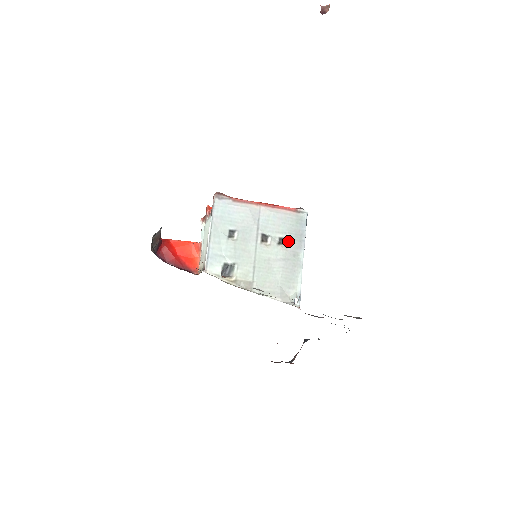
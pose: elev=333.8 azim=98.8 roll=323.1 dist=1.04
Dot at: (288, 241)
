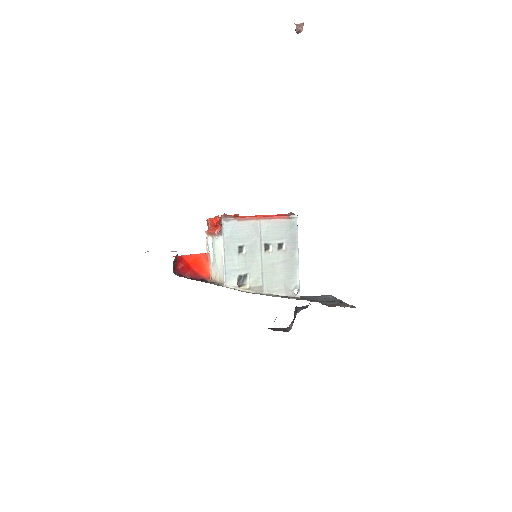
Dot at: (285, 245)
